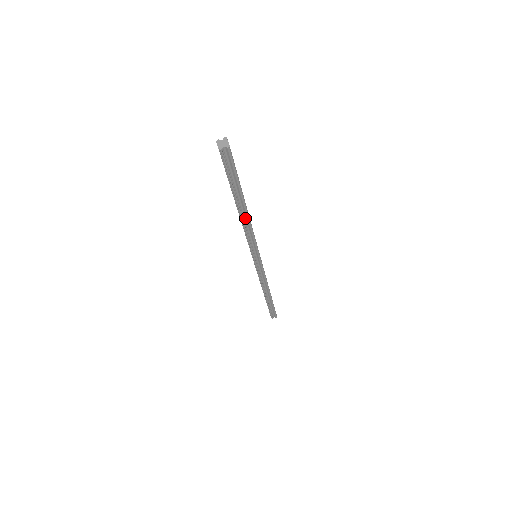
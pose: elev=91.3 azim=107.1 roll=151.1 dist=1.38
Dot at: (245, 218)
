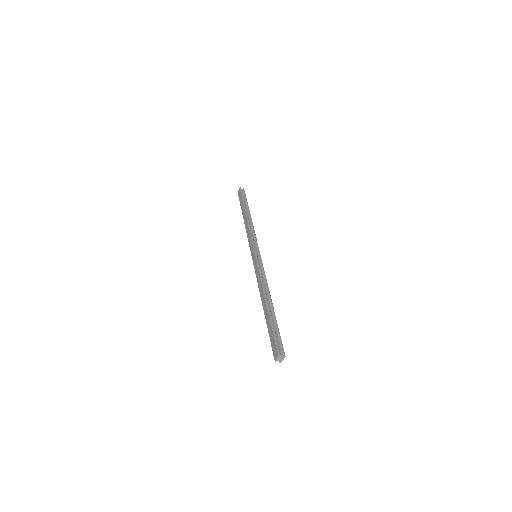
Dot at: occluded
